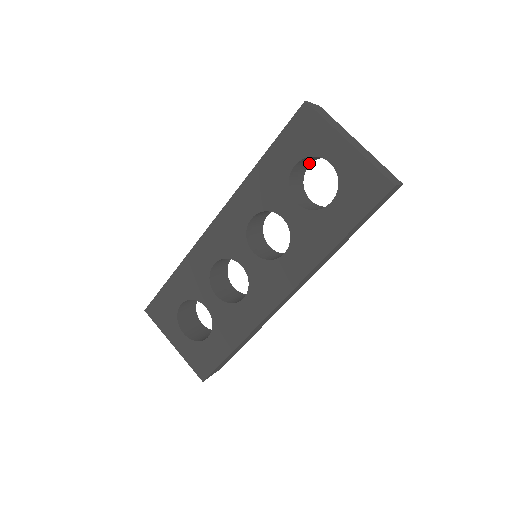
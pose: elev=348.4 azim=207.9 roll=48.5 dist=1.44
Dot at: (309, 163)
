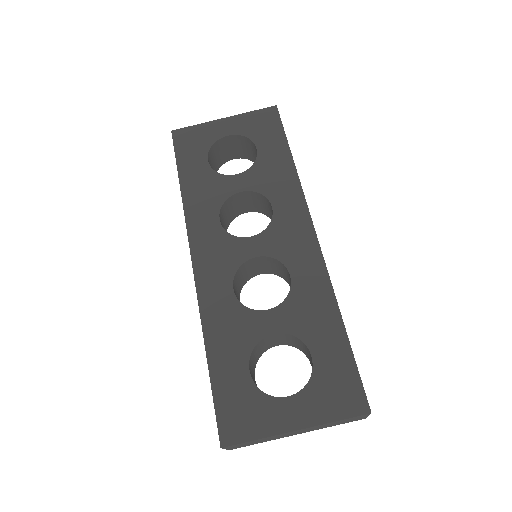
Dot at: occluded
